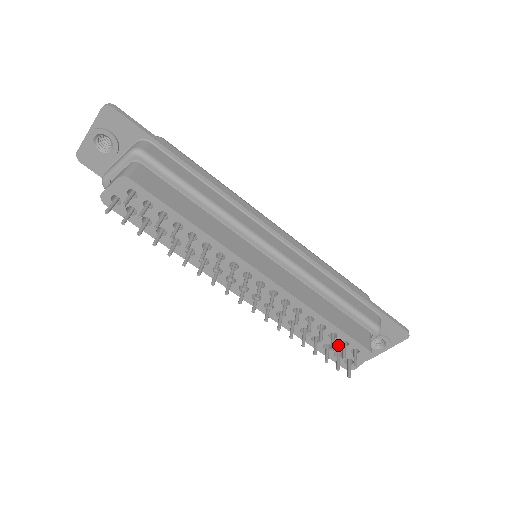
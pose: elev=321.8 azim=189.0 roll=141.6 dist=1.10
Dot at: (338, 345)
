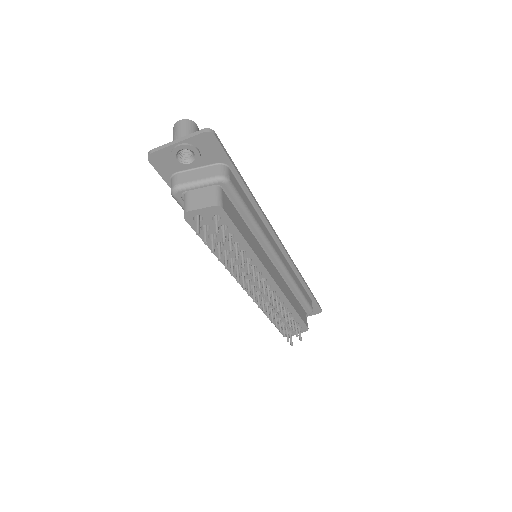
Dot at: (291, 324)
